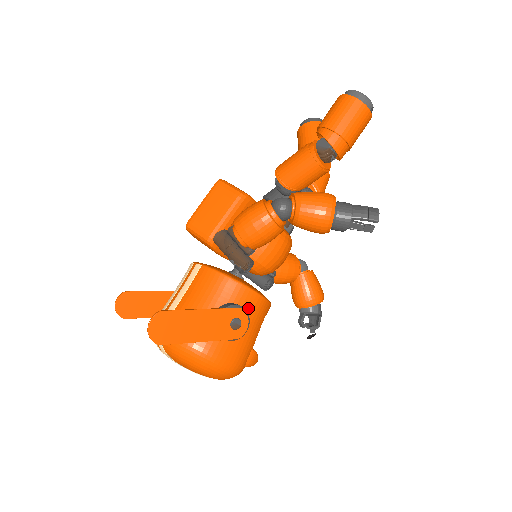
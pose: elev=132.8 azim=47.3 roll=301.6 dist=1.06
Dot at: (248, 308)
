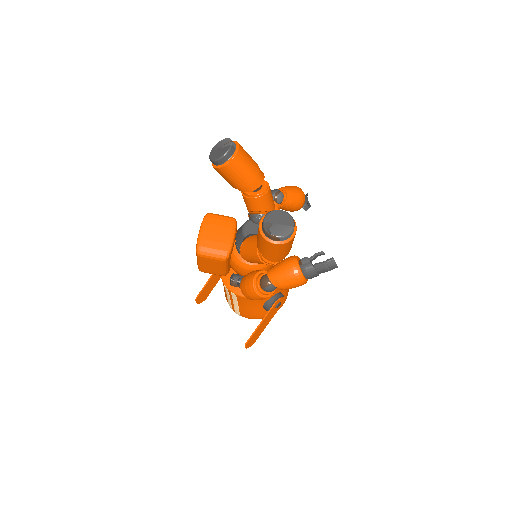
Dot at: (277, 291)
